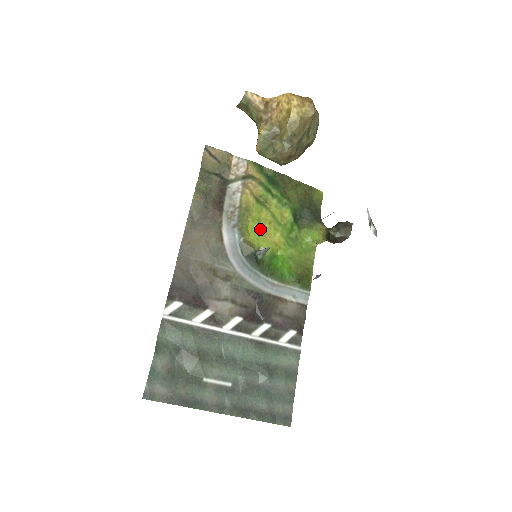
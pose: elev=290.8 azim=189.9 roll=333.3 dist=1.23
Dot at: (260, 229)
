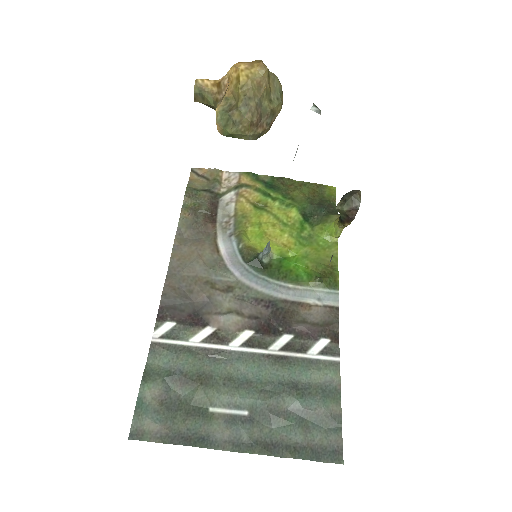
Dot at: (262, 233)
